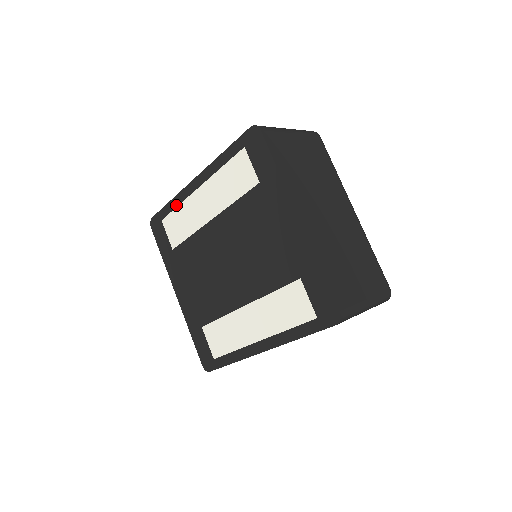
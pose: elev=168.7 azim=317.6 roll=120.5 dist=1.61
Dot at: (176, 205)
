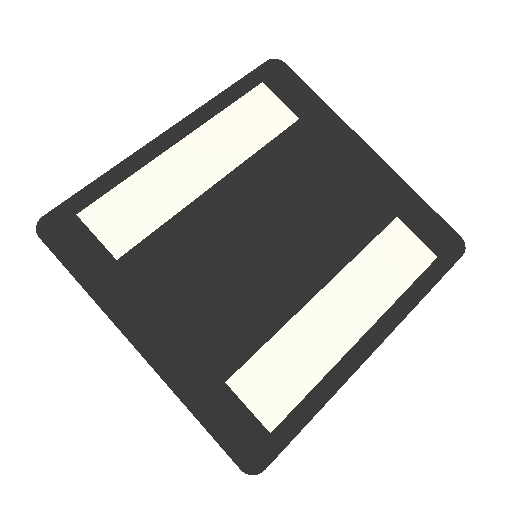
Dot at: (121, 178)
